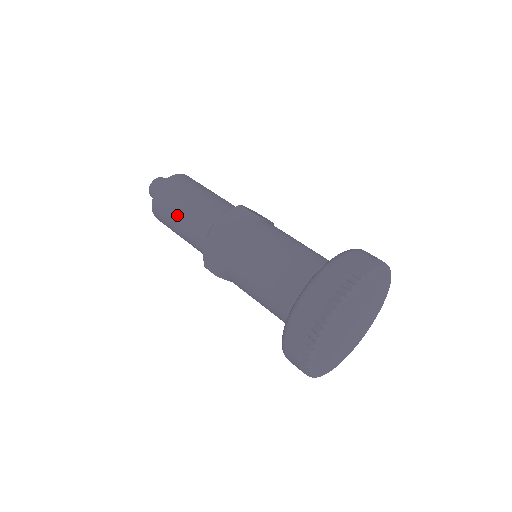
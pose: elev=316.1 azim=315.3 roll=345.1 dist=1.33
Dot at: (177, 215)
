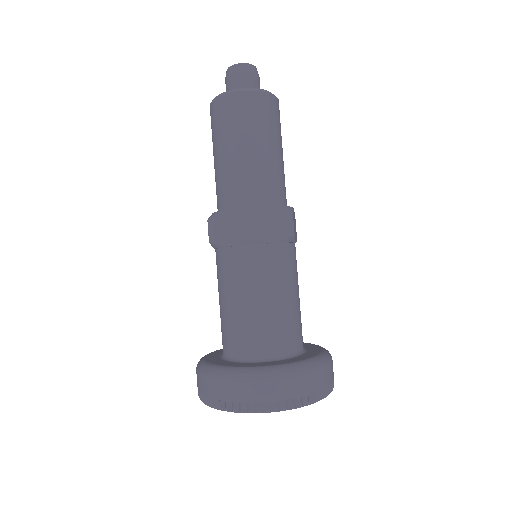
Dot at: (233, 146)
